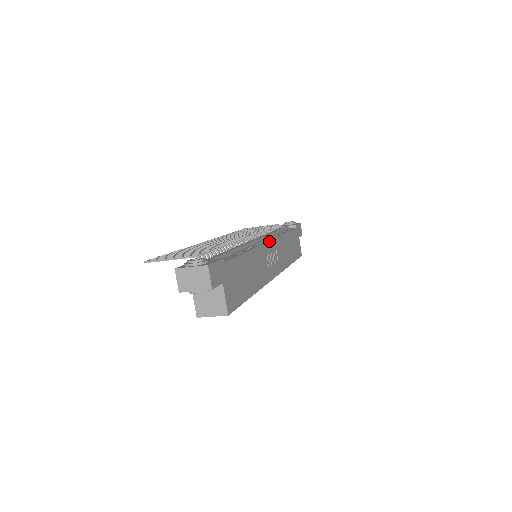
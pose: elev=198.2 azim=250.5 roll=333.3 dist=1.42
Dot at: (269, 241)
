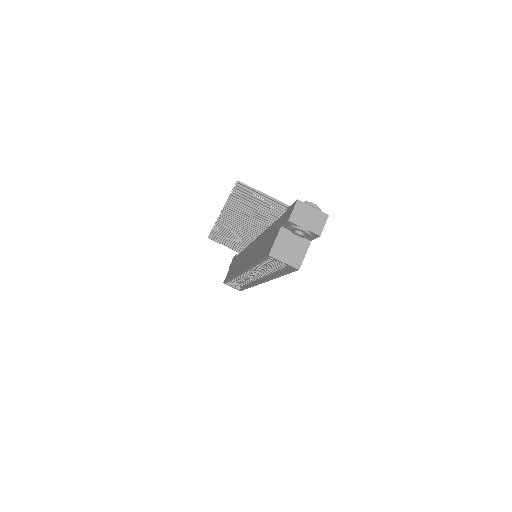
Dot at: occluded
